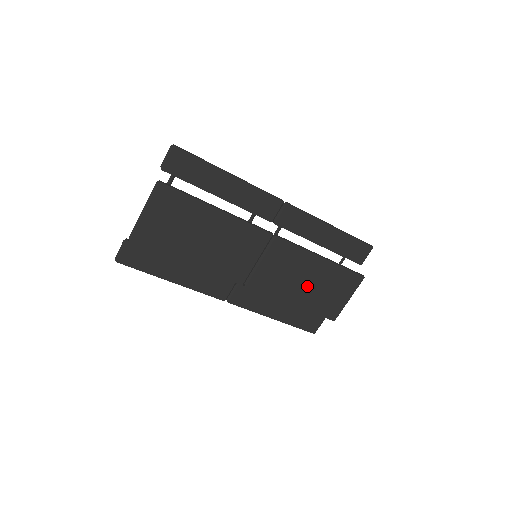
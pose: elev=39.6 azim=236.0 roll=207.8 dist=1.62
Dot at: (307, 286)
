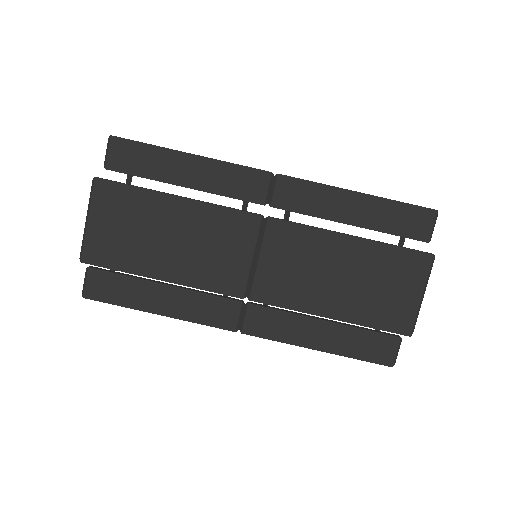
Dot at: (343, 285)
